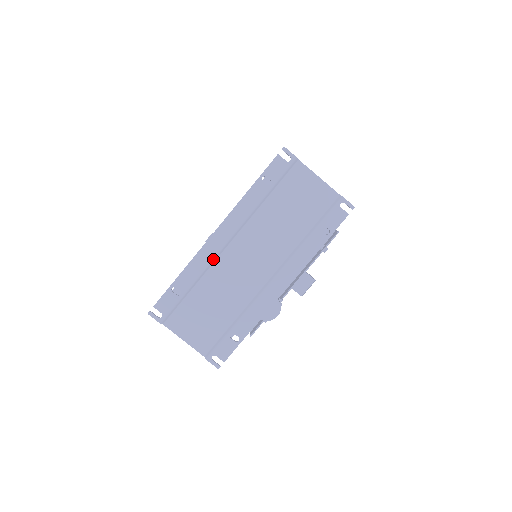
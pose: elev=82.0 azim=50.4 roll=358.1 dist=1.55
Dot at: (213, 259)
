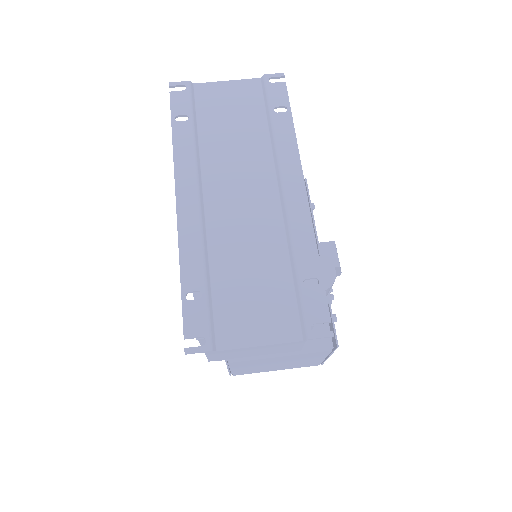
Dot at: (201, 227)
